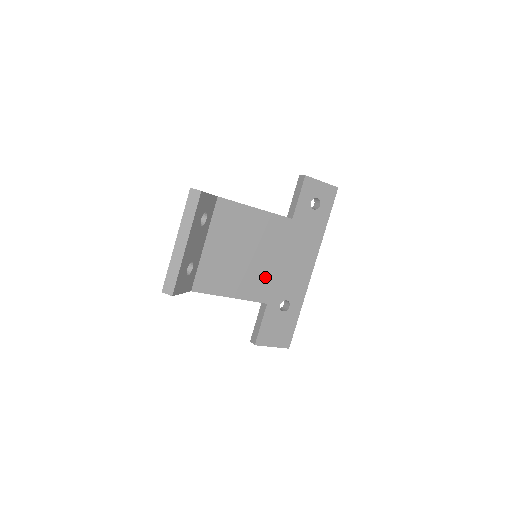
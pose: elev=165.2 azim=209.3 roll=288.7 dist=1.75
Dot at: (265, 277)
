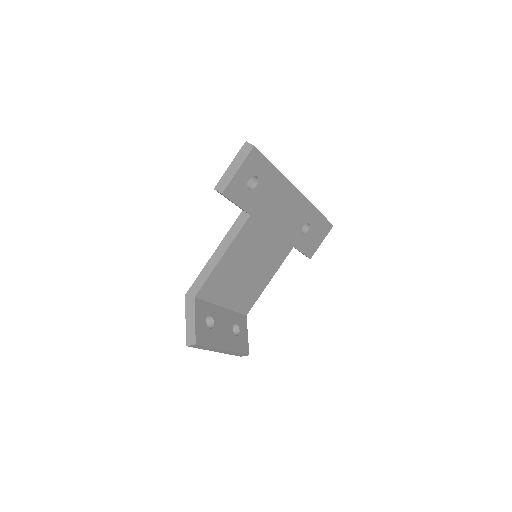
Dot at: (275, 248)
